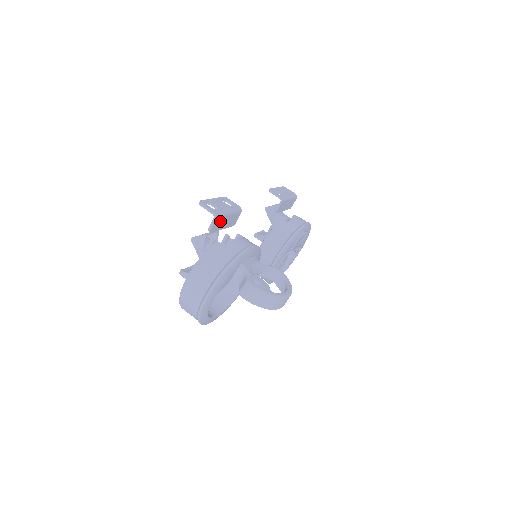
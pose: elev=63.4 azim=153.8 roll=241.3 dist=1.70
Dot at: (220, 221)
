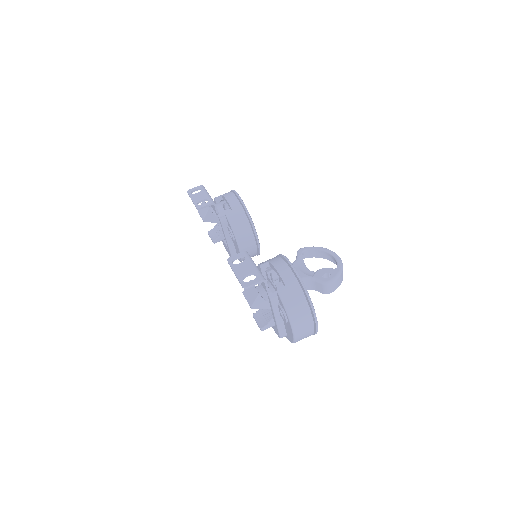
Dot at: occluded
